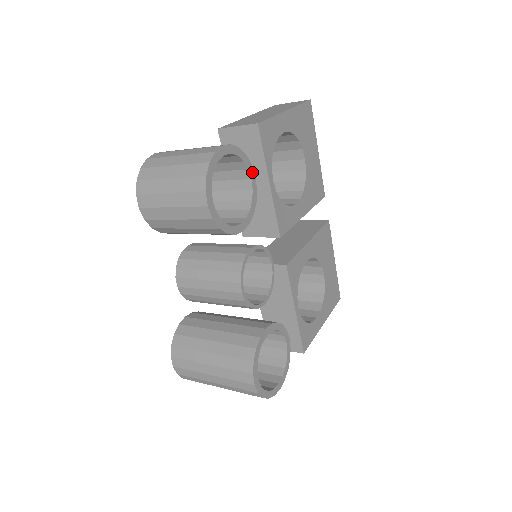
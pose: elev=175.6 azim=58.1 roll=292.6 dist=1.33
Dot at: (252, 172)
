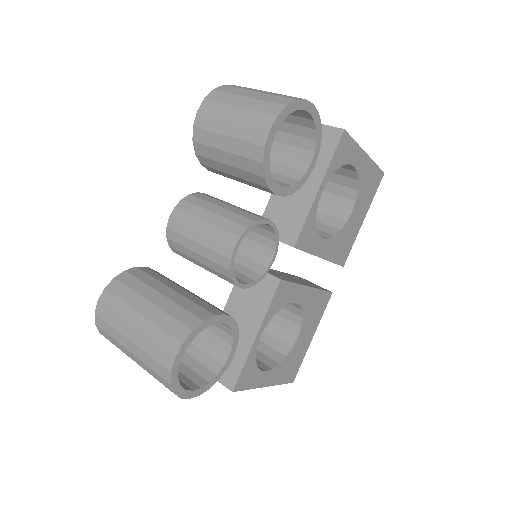
Dot at: (315, 159)
